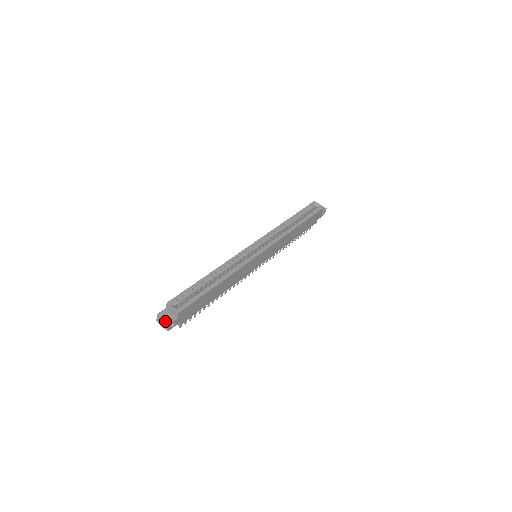
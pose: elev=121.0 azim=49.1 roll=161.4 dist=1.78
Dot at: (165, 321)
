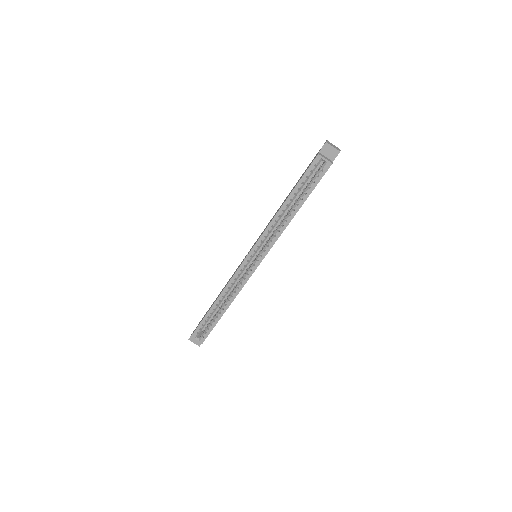
Dot at: (196, 344)
